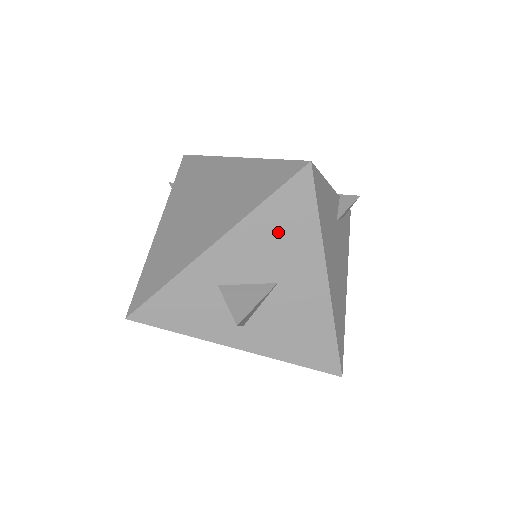
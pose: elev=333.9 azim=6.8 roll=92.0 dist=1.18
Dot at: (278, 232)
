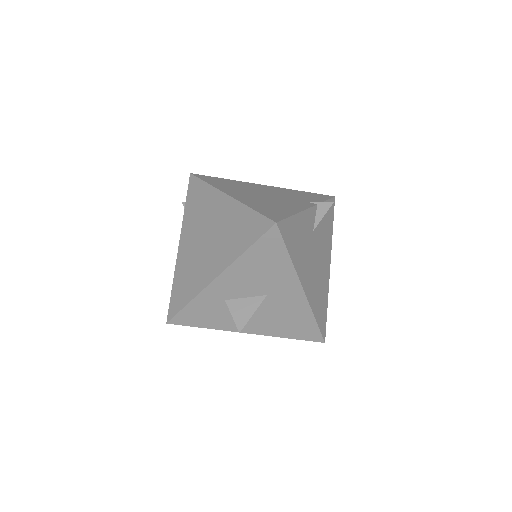
Dot at: (261, 266)
